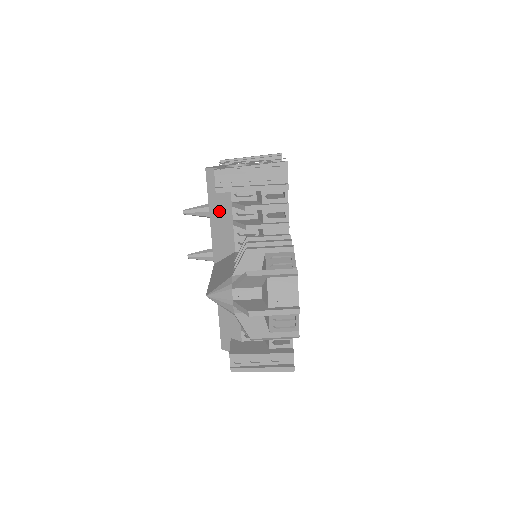
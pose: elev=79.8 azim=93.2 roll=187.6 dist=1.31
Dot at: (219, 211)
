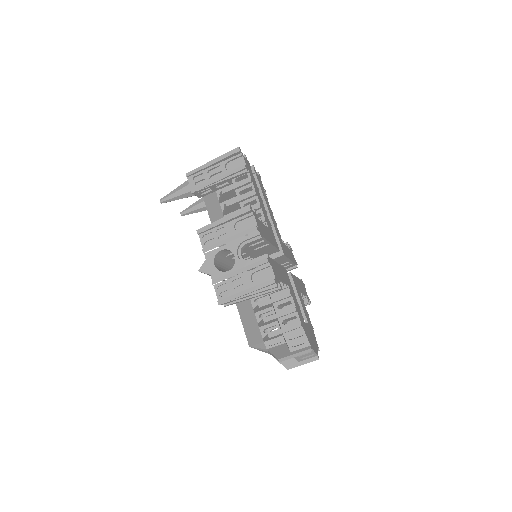
Dot at: occluded
